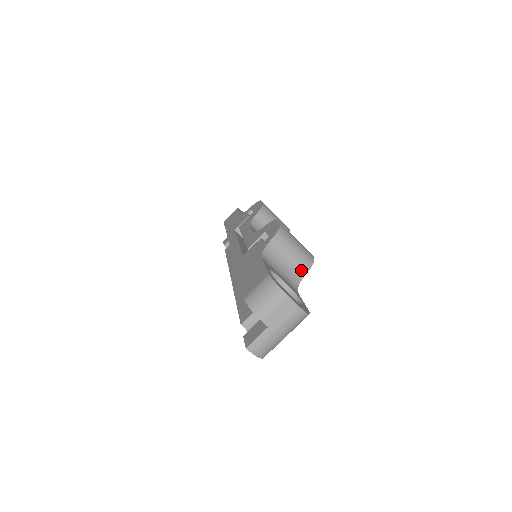
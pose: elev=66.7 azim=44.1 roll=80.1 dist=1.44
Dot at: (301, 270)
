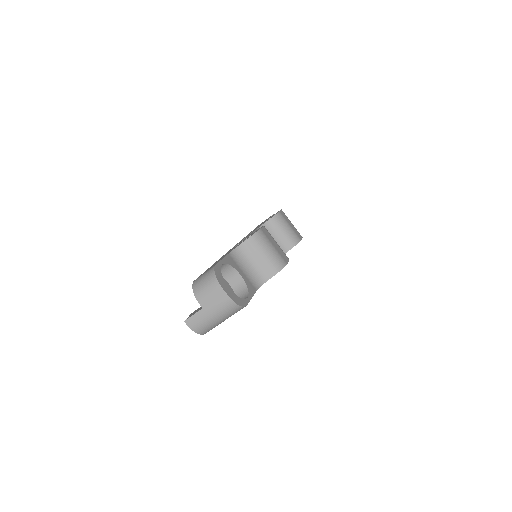
Dot at: (268, 272)
